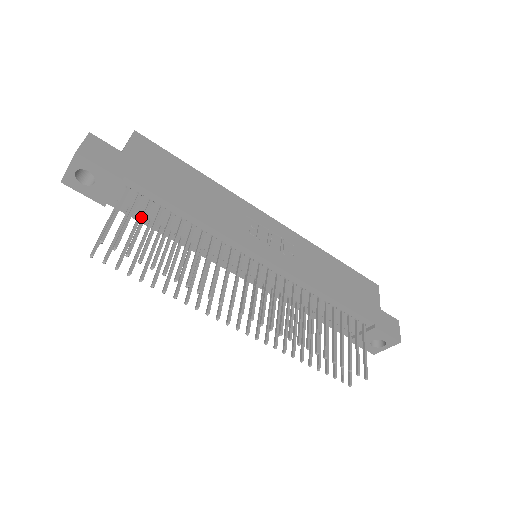
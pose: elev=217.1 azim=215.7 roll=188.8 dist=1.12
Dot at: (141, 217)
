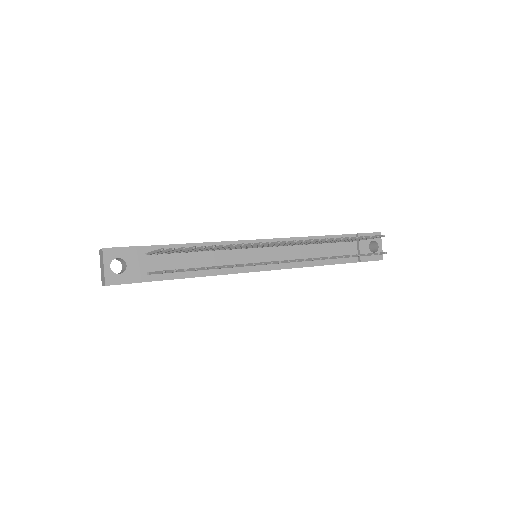
Dot at: (171, 274)
